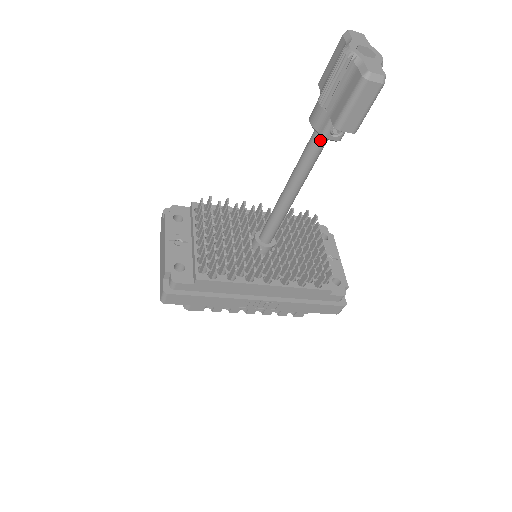
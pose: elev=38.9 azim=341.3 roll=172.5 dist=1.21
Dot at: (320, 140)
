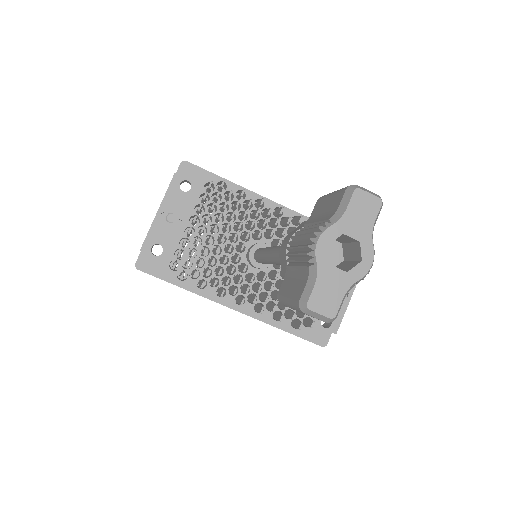
Dot at: occluded
